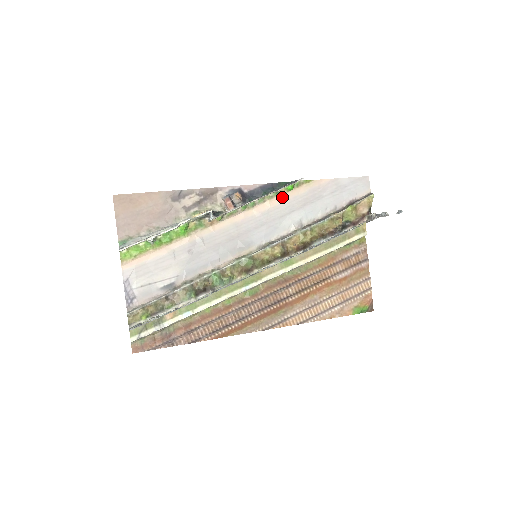
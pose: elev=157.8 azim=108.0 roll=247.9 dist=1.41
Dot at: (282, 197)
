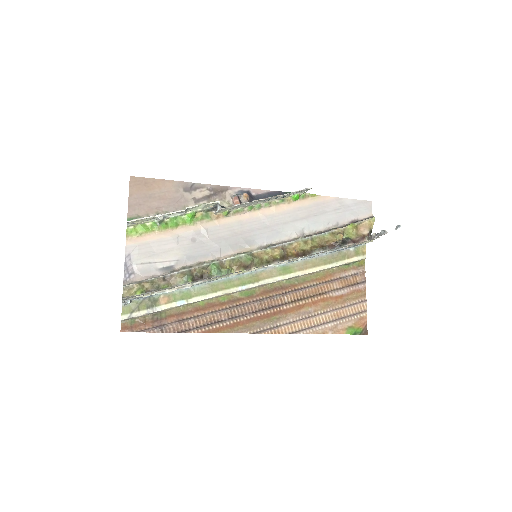
Dot at: (287, 205)
